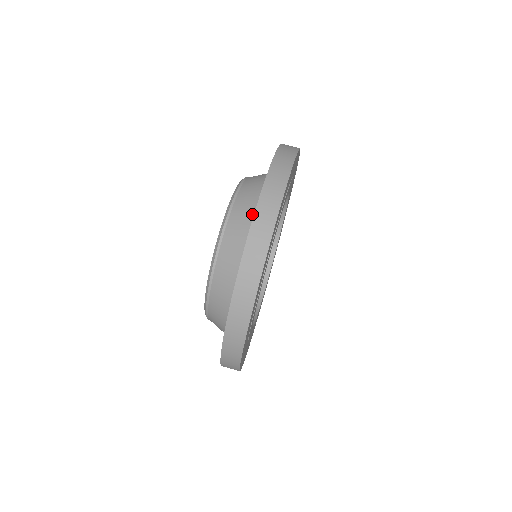
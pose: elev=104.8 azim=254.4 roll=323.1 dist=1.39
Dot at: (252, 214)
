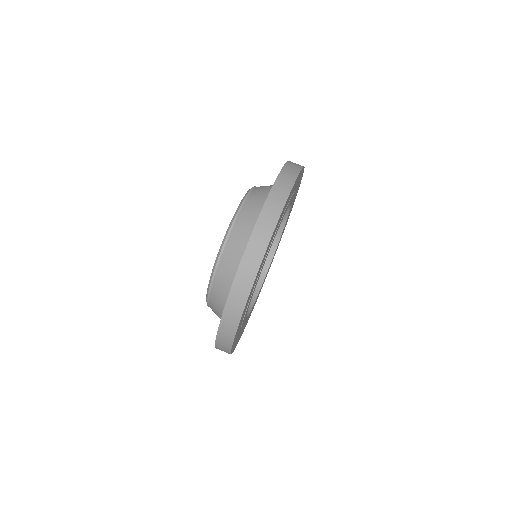
Dot at: (247, 239)
